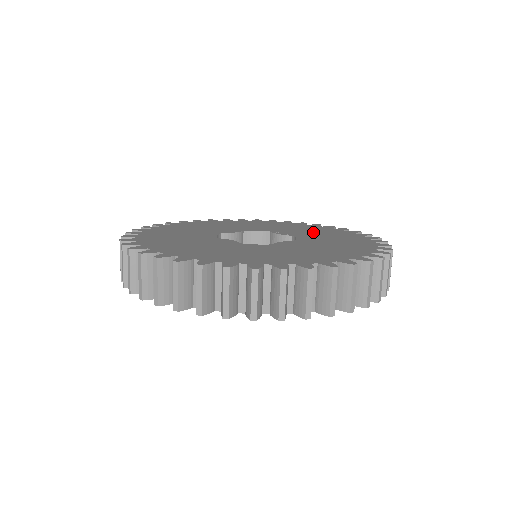
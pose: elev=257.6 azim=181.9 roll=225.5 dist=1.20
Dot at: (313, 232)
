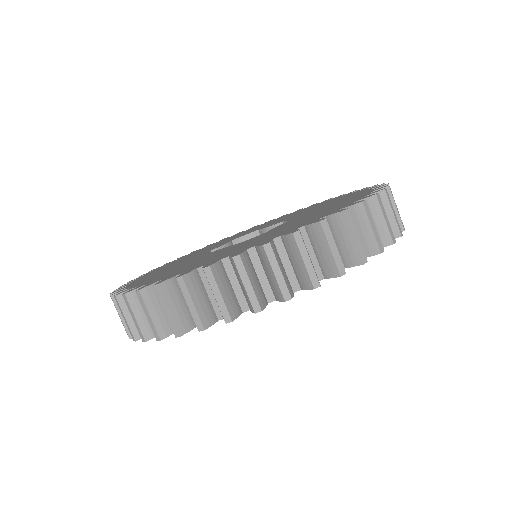
Dot at: (300, 212)
